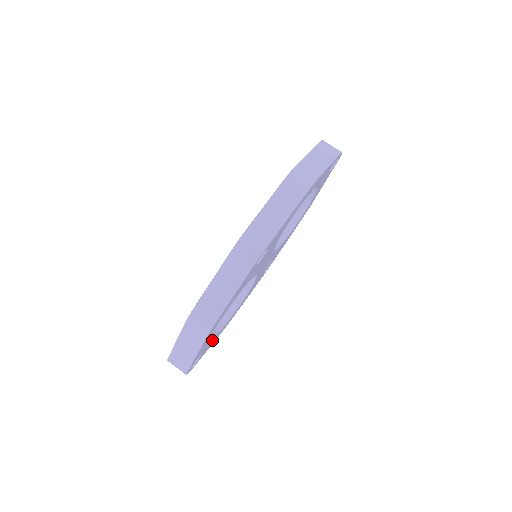
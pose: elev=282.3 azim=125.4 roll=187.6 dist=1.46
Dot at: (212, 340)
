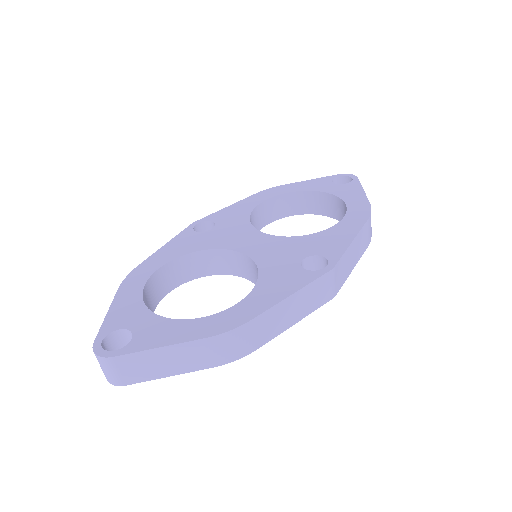
Dot at: occluded
